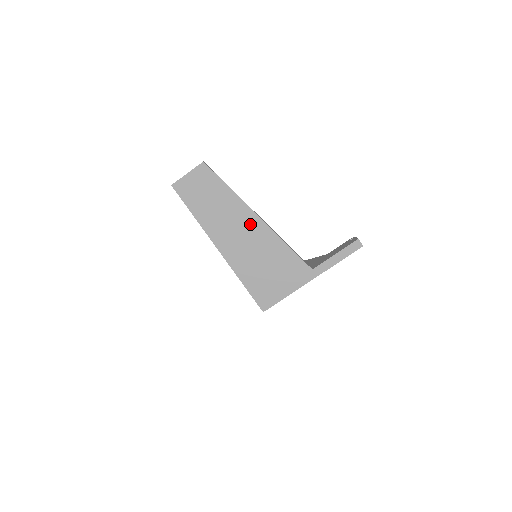
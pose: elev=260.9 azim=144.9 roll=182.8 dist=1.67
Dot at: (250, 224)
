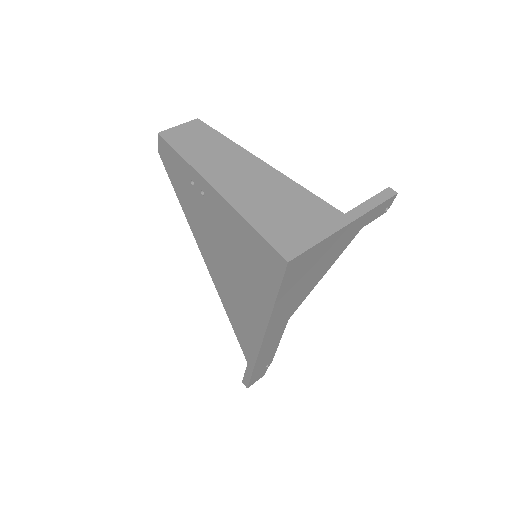
Dot at: (256, 169)
